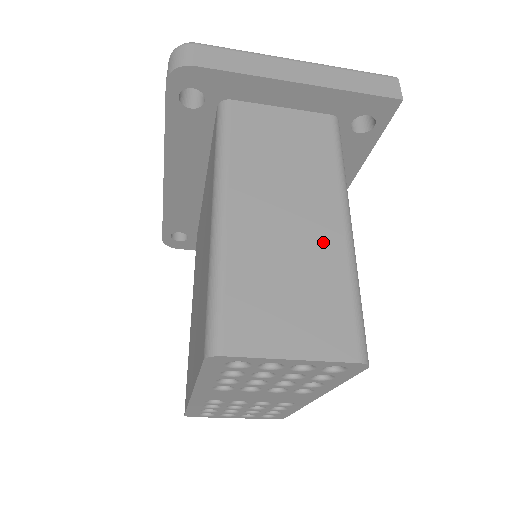
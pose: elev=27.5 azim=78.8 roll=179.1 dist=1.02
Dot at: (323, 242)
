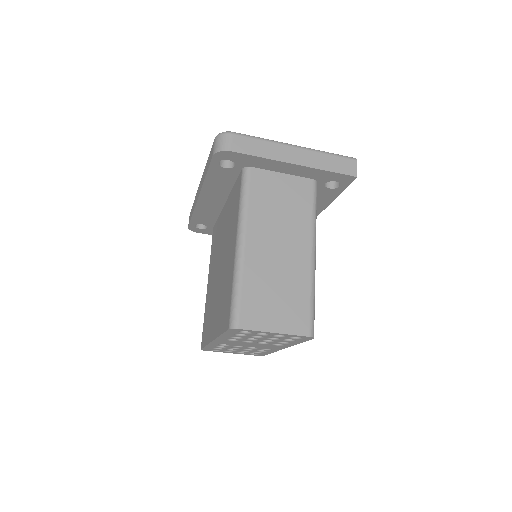
Dot at: (298, 267)
